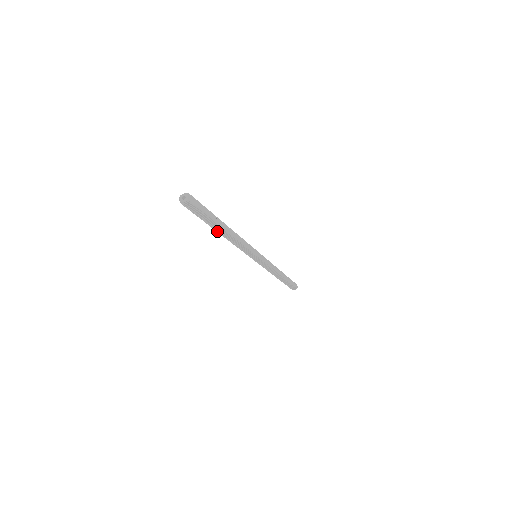
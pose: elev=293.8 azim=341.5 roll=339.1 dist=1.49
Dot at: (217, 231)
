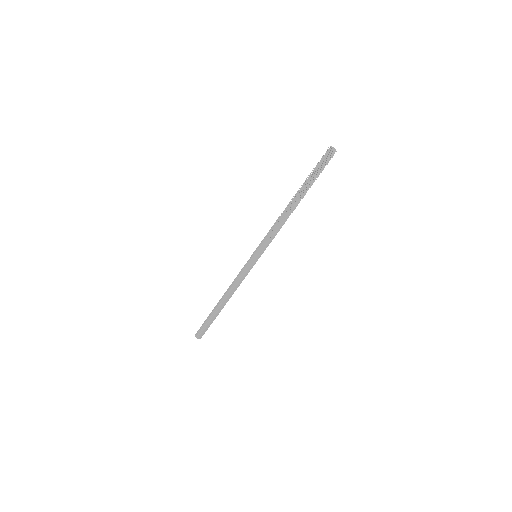
Dot at: (295, 195)
